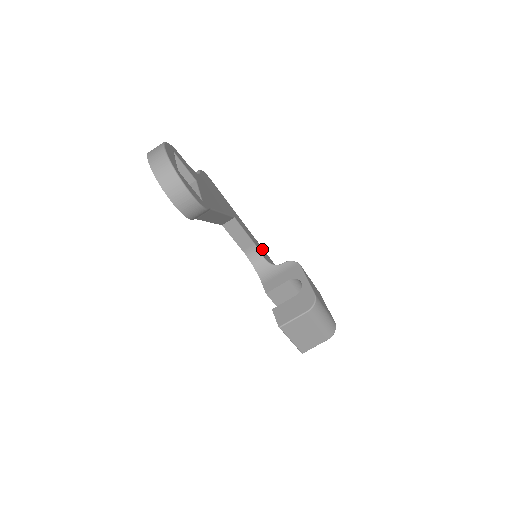
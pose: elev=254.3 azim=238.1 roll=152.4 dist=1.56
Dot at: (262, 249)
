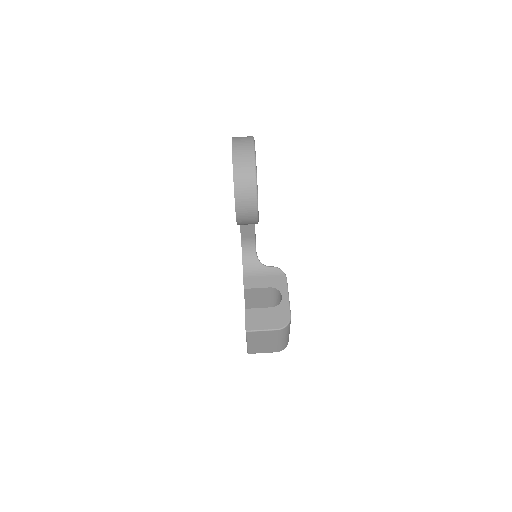
Dot at: occluded
